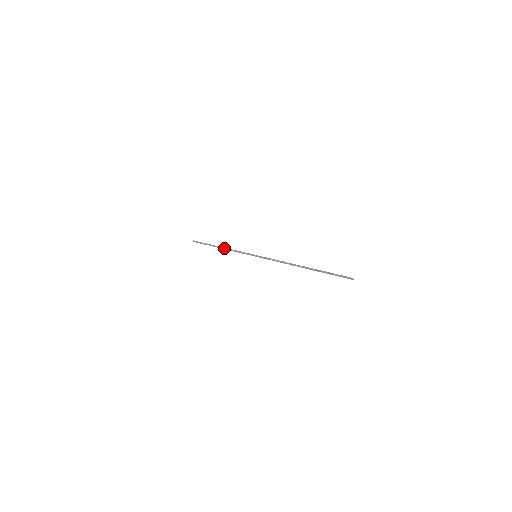
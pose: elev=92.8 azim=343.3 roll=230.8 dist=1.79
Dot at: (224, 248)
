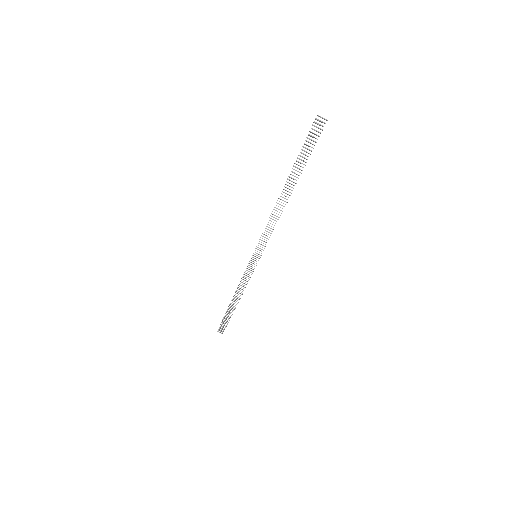
Dot at: (235, 294)
